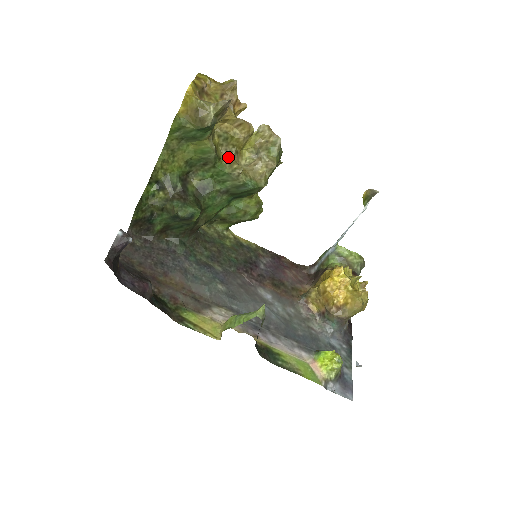
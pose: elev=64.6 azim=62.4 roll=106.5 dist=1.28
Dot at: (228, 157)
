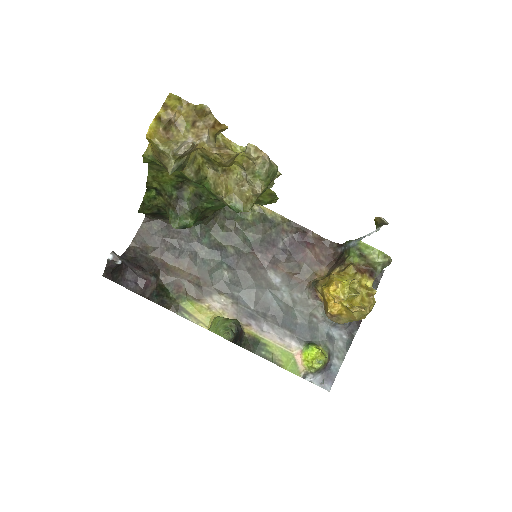
Dot at: (215, 175)
